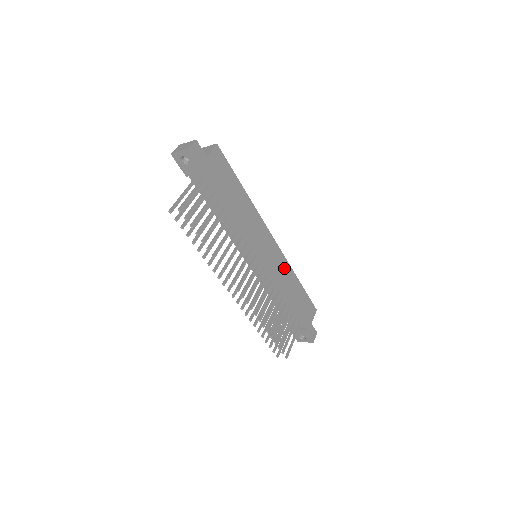
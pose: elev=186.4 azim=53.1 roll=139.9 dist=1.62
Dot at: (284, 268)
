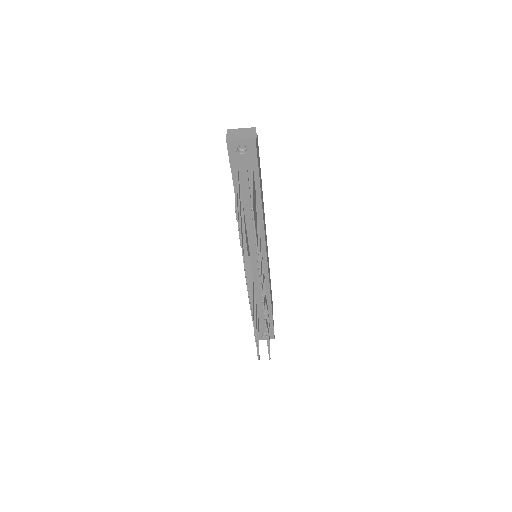
Dot at: occluded
